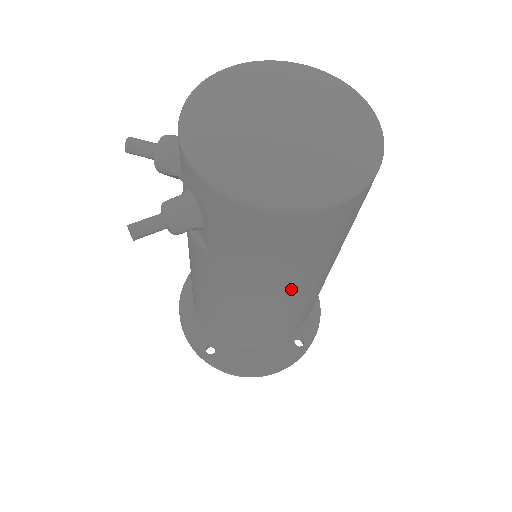
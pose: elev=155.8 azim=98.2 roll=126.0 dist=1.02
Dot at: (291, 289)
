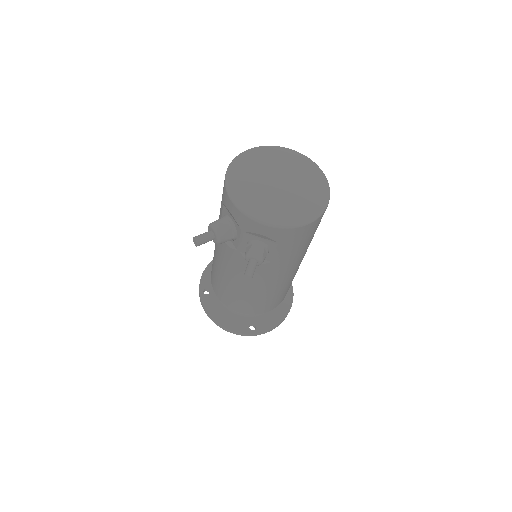
Dot at: (305, 253)
